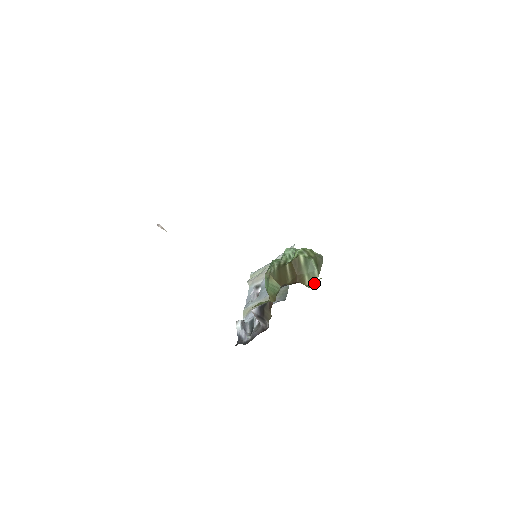
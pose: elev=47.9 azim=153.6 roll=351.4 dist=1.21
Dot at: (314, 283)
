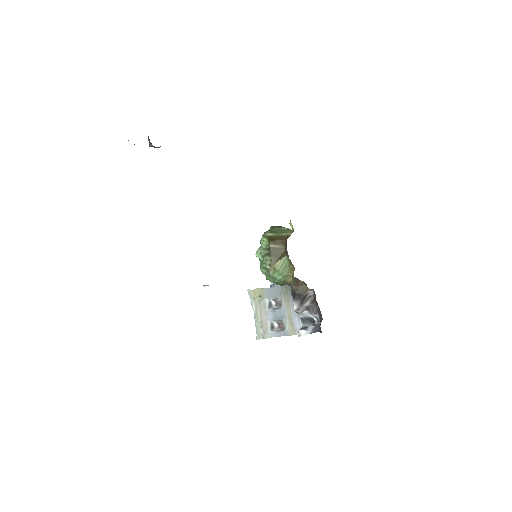
Dot at: (291, 231)
